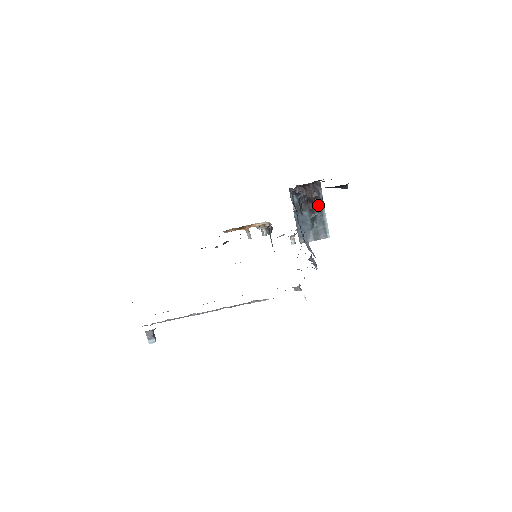
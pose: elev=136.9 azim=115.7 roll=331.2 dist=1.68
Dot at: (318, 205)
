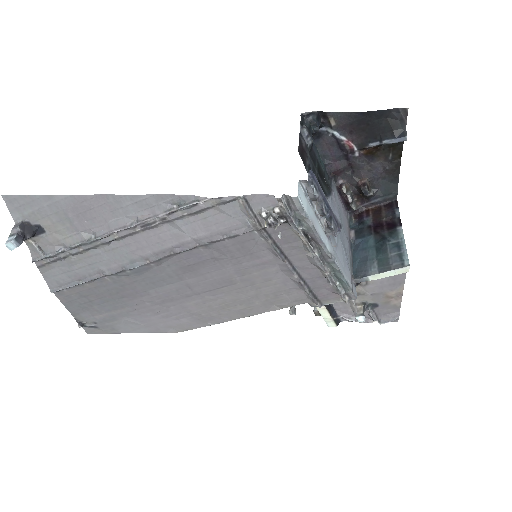
Dot at: (391, 226)
